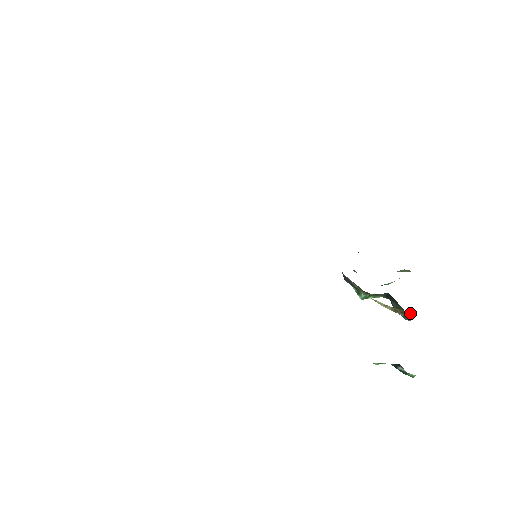
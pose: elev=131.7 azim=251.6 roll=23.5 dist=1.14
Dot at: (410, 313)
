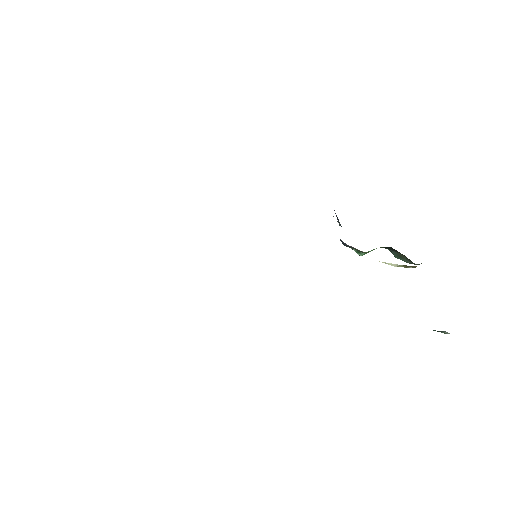
Dot at: occluded
